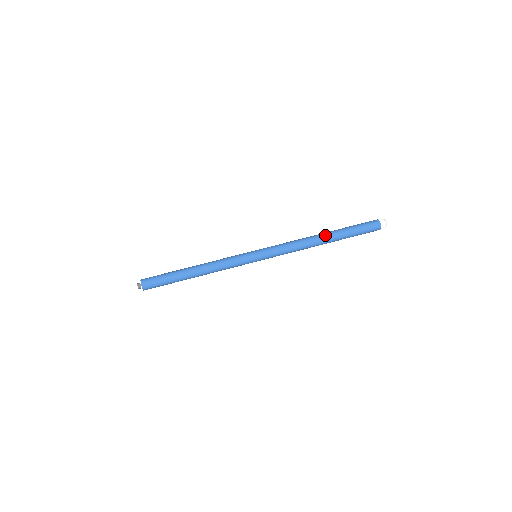
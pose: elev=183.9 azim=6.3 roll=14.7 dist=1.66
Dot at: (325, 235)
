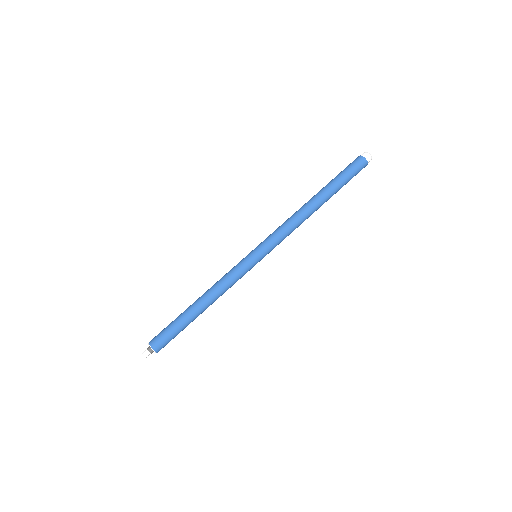
Dot at: (315, 198)
